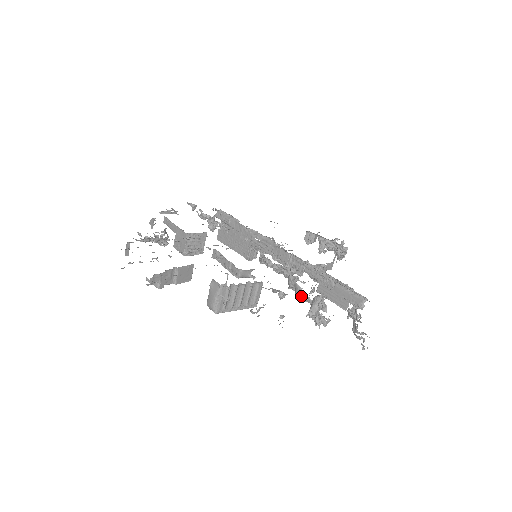
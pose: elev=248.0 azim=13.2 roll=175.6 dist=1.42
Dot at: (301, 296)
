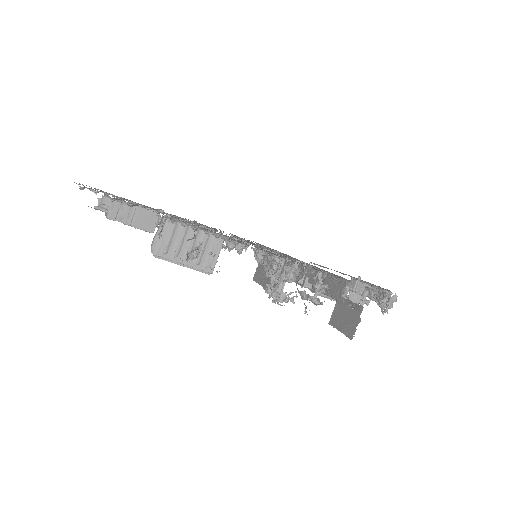
Dot at: (268, 270)
